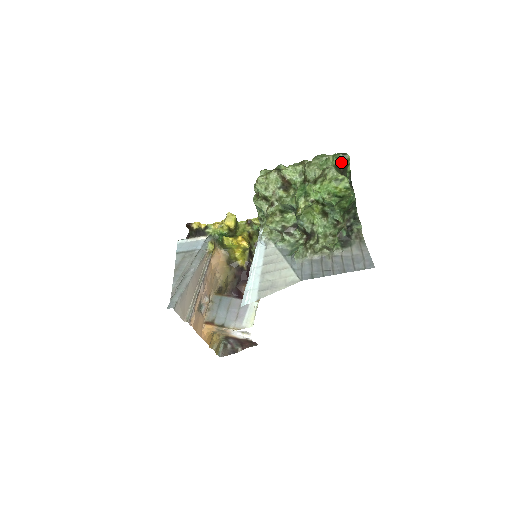
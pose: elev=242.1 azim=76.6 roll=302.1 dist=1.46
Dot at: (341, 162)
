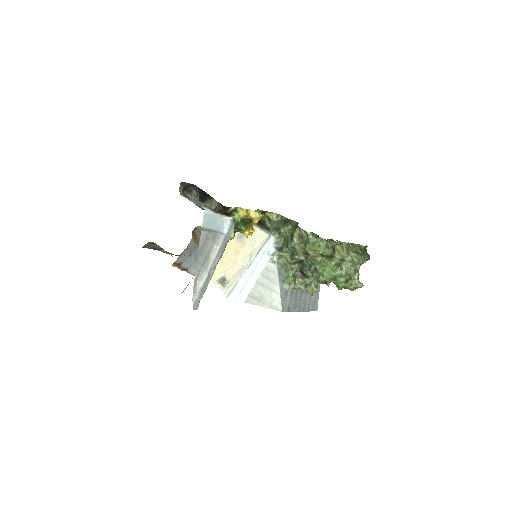
Dot at: occluded
